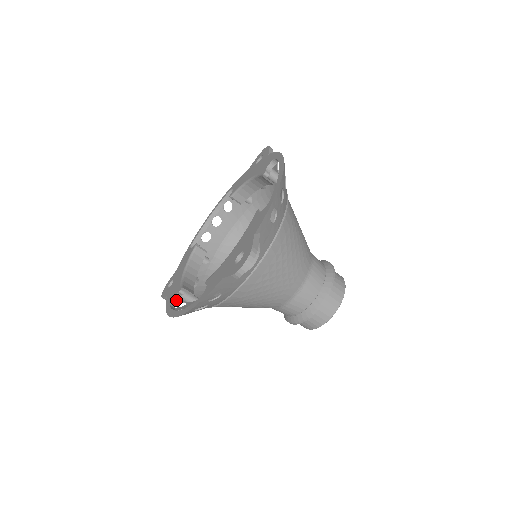
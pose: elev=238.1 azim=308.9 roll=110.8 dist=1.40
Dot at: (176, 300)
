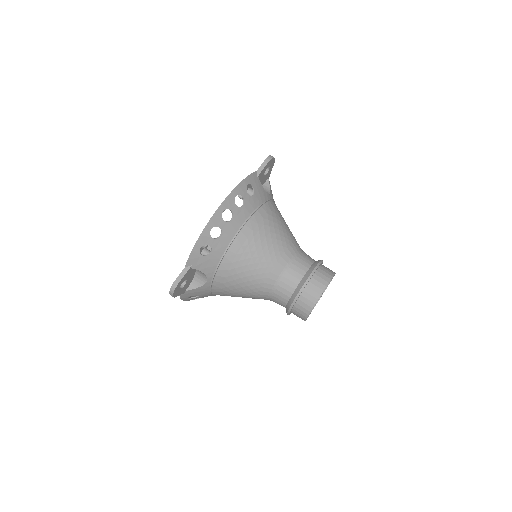
Dot at: (201, 248)
